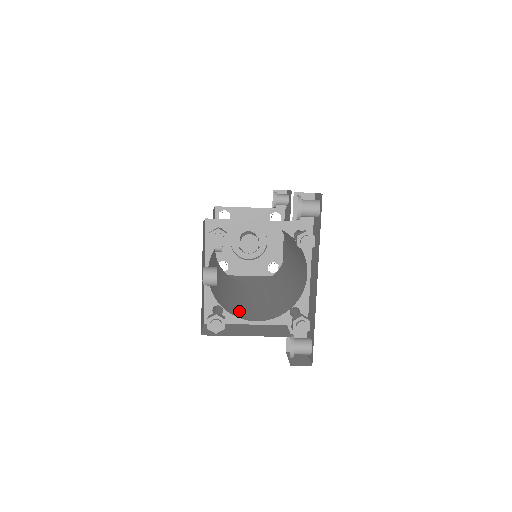
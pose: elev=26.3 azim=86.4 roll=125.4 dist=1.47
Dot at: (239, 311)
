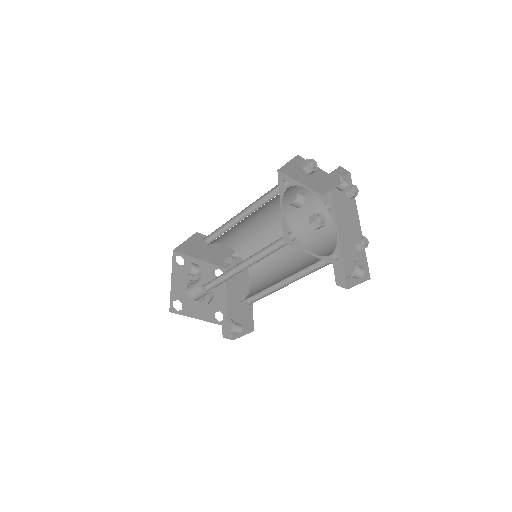
Dot at: occluded
